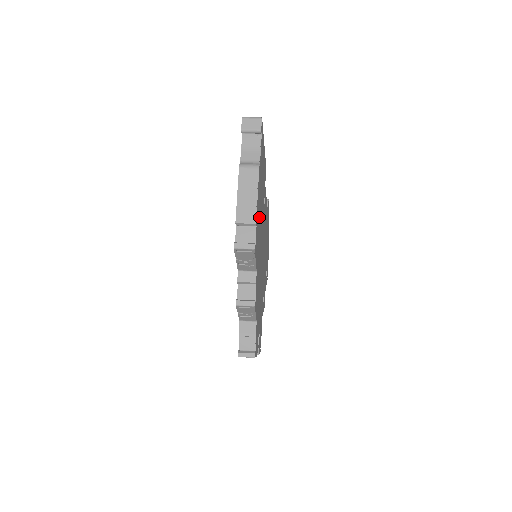
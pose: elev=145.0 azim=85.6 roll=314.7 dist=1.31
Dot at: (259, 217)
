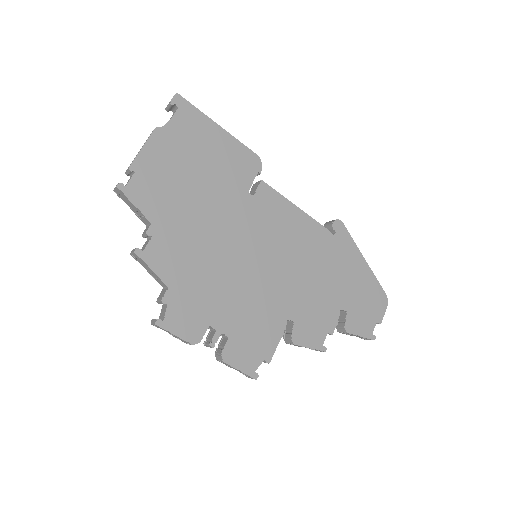
Dot at: (175, 179)
